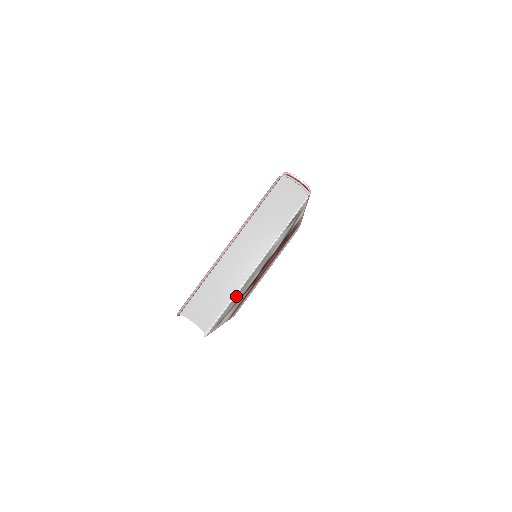
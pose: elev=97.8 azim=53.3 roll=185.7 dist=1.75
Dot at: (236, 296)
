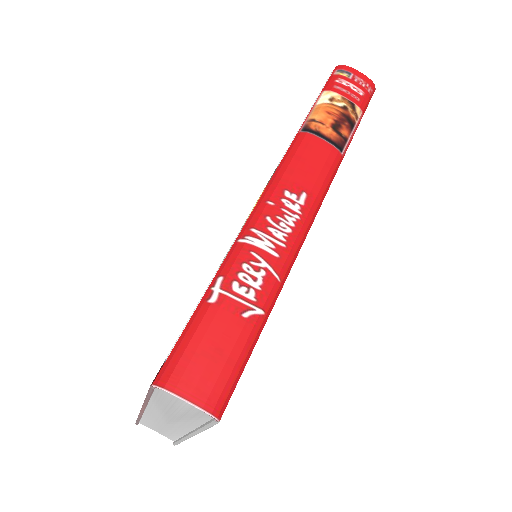
Dot at: occluded
